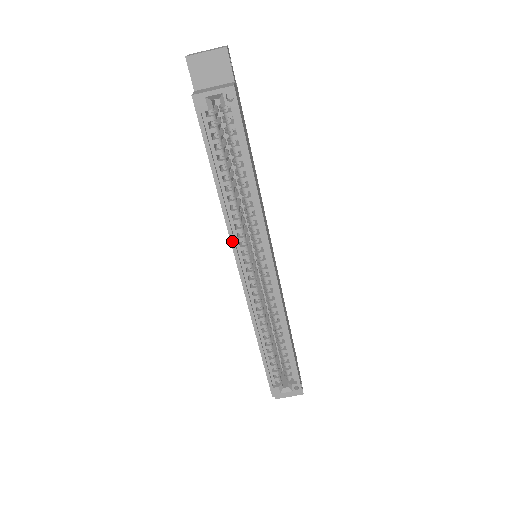
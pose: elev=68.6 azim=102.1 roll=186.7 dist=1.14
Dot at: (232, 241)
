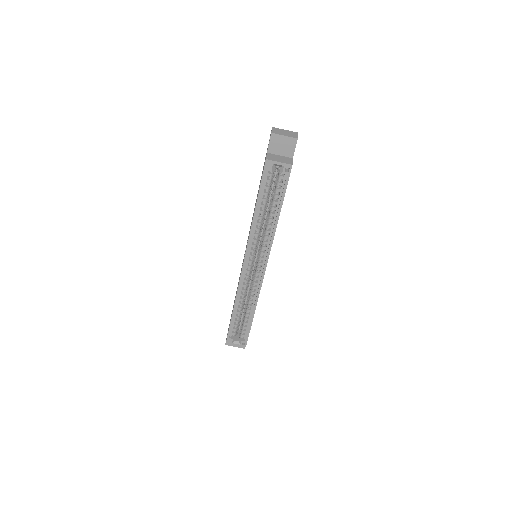
Dot at: (248, 245)
